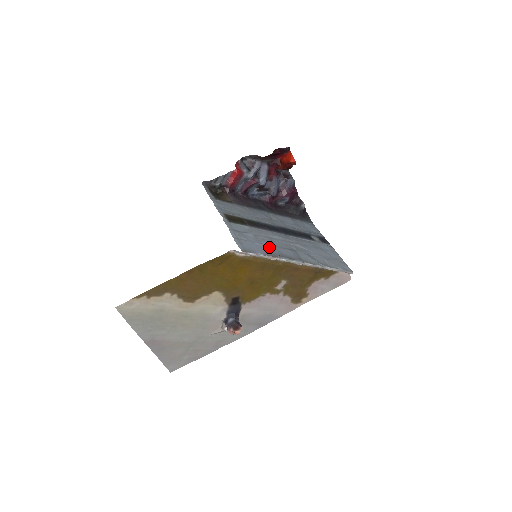
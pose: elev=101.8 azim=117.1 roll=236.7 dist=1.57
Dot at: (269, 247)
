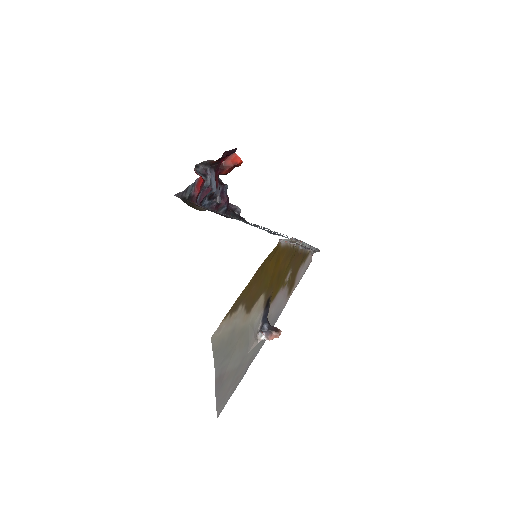
Dot at: occluded
